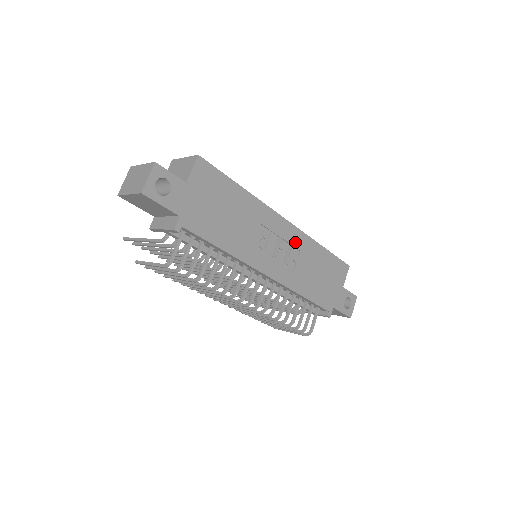
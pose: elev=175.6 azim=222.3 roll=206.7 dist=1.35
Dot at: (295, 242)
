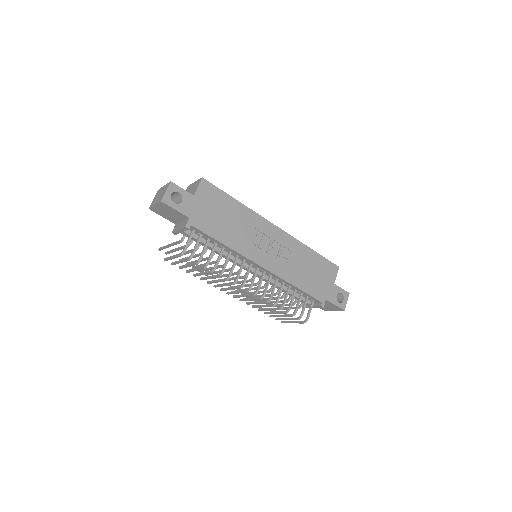
Dot at: (285, 243)
